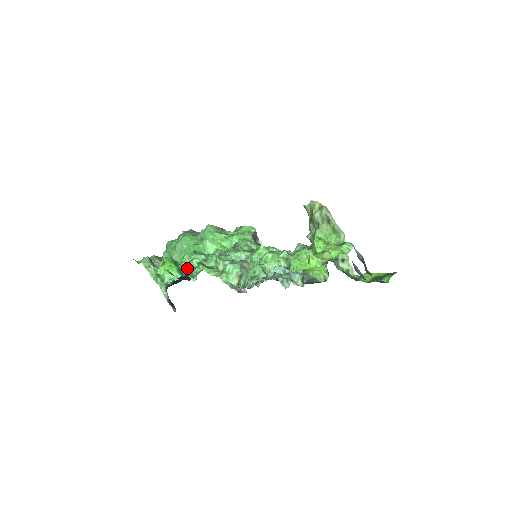
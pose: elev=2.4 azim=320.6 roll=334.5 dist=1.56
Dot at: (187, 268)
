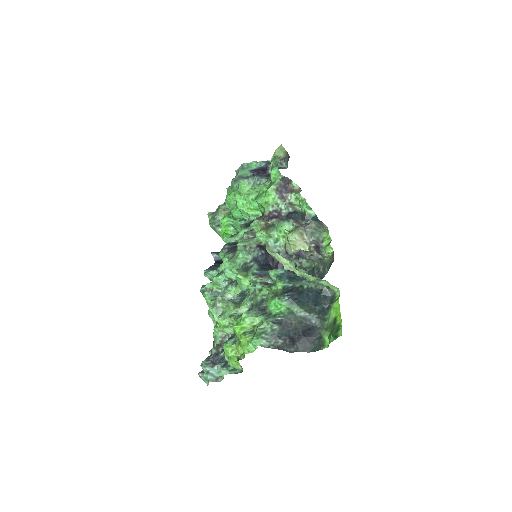
Dot at: (208, 277)
